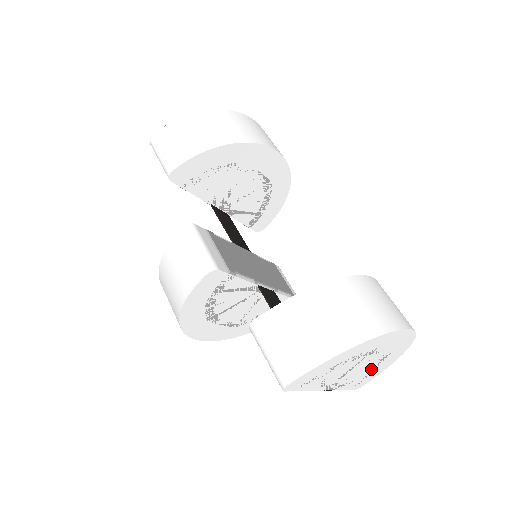
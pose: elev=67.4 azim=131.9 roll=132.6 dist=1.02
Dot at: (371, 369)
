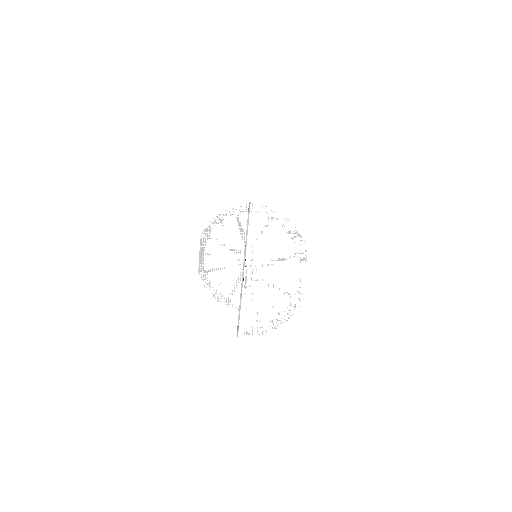
Dot at: (276, 313)
